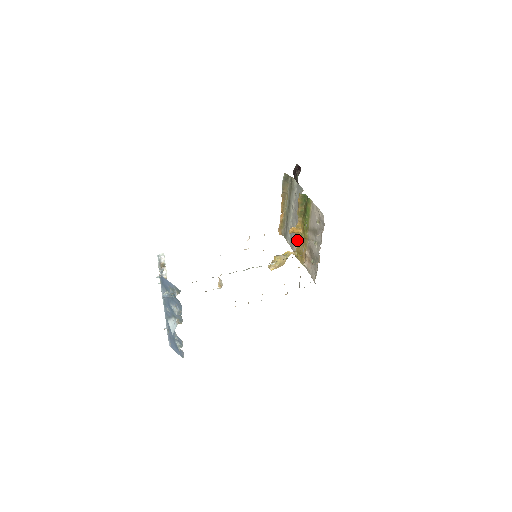
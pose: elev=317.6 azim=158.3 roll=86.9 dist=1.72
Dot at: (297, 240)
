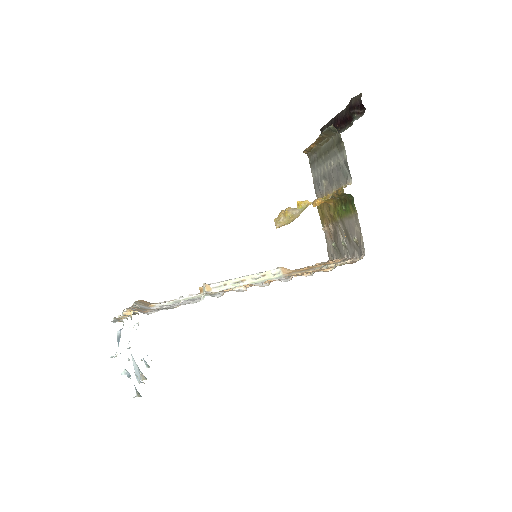
Dot at: occluded
